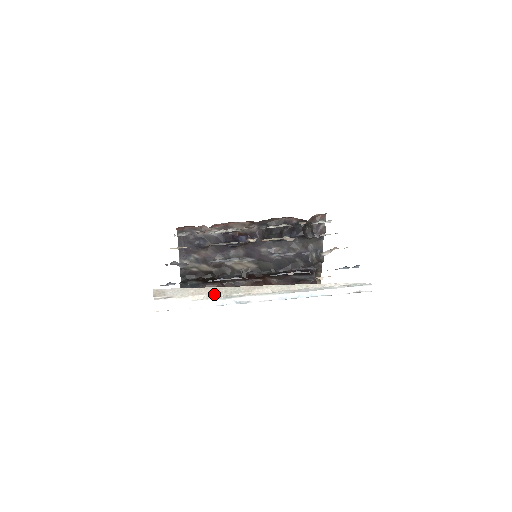
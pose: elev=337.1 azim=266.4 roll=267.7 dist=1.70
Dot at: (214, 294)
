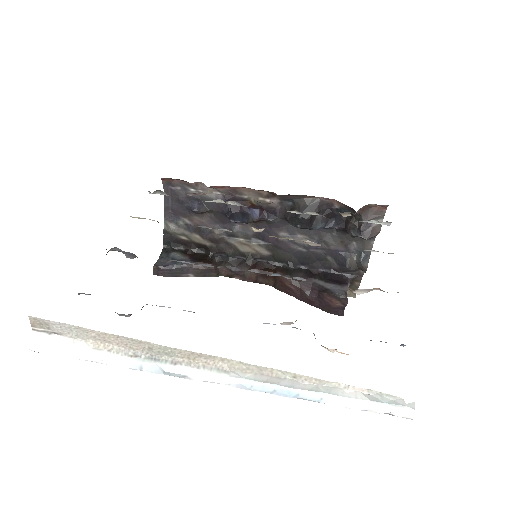
Dot at: (130, 347)
